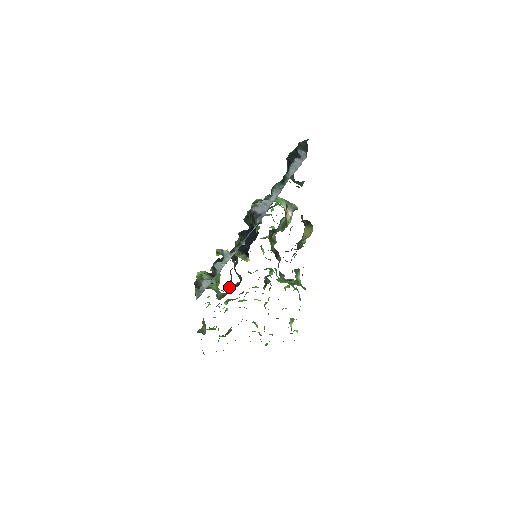
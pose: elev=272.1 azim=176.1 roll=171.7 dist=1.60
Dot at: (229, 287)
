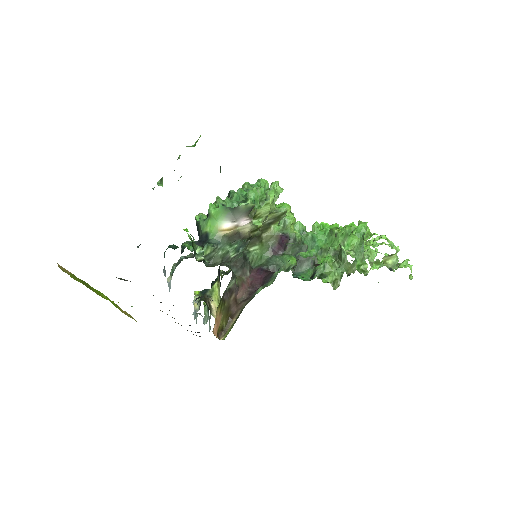
Dot at: occluded
